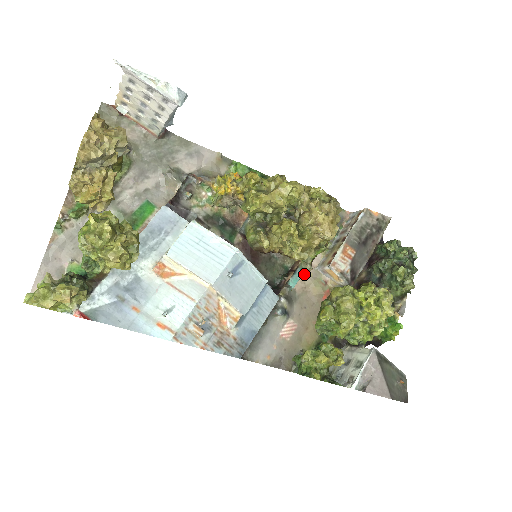
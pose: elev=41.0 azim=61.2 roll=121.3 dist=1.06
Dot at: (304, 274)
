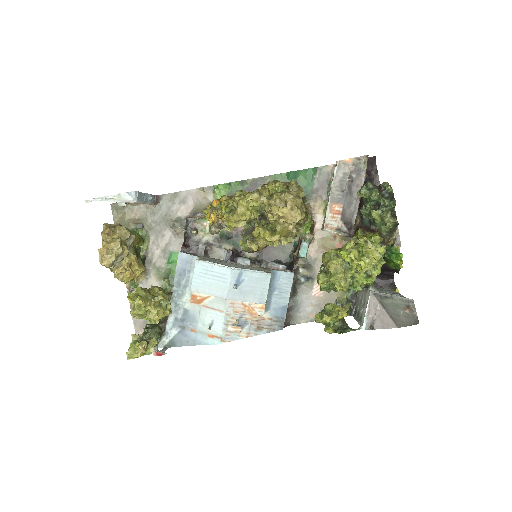
Dot at: (312, 240)
